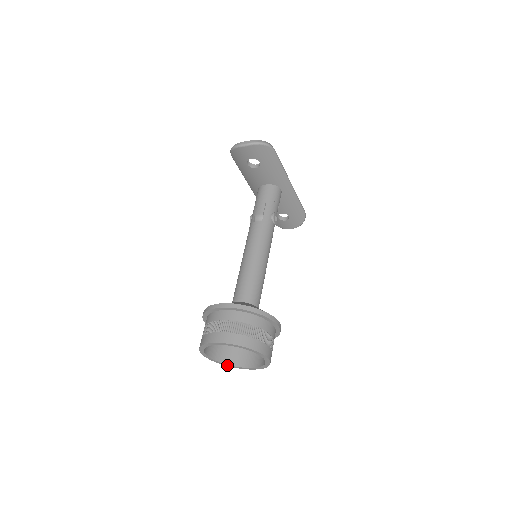
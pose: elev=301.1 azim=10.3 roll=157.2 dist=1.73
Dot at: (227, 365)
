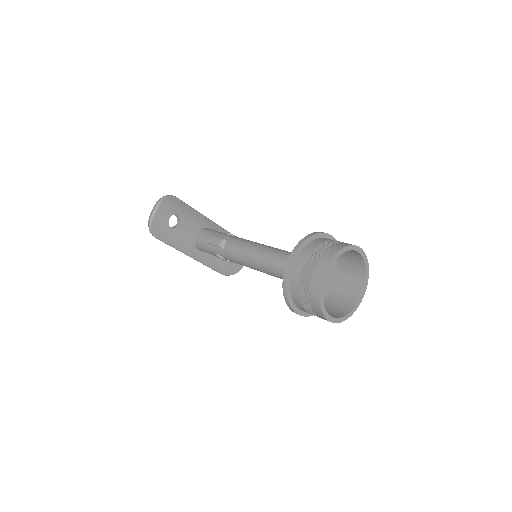
Dot at: (349, 315)
